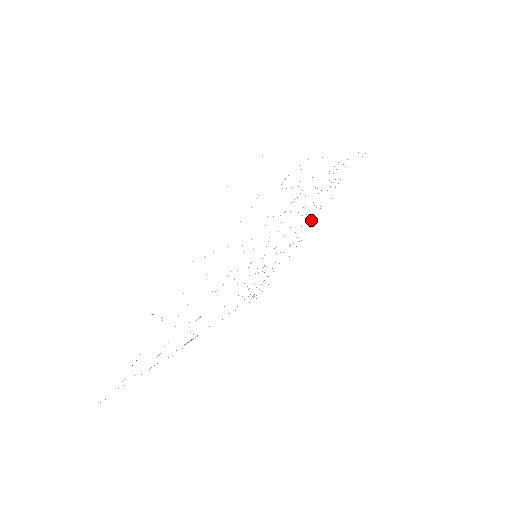
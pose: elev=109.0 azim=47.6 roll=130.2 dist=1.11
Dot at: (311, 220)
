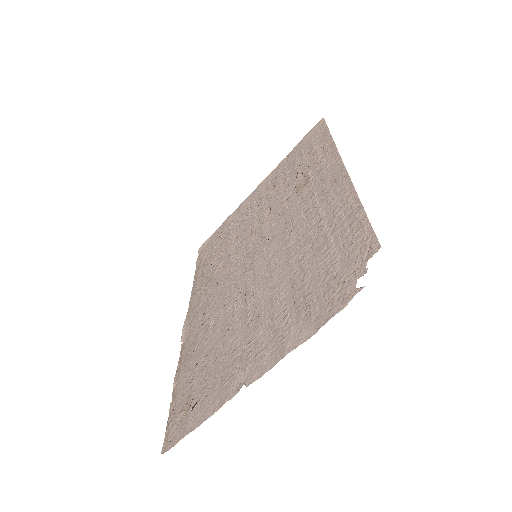
Dot at: (268, 185)
